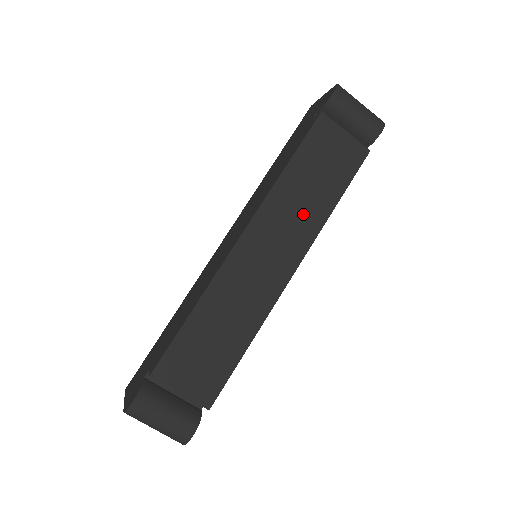
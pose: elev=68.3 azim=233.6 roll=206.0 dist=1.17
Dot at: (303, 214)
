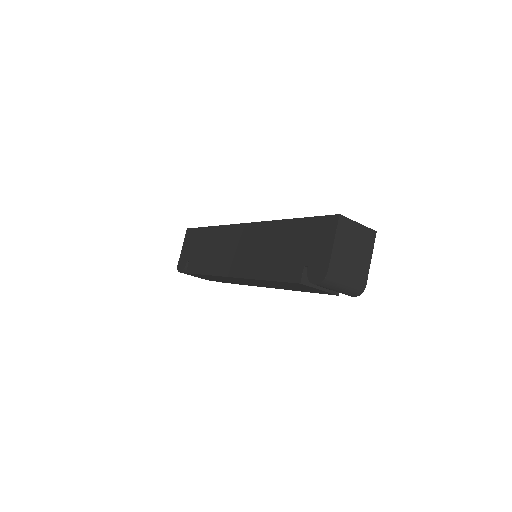
Dot at: (276, 286)
